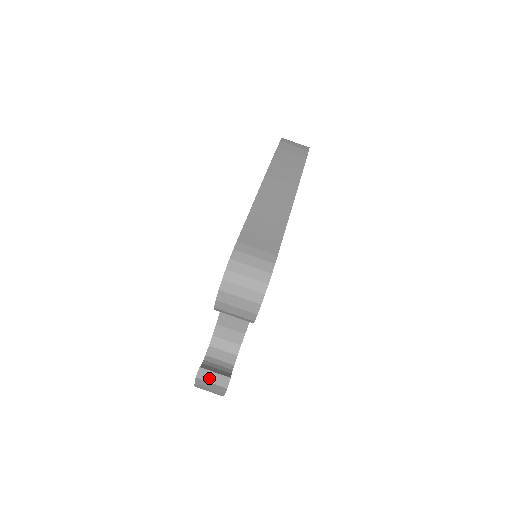
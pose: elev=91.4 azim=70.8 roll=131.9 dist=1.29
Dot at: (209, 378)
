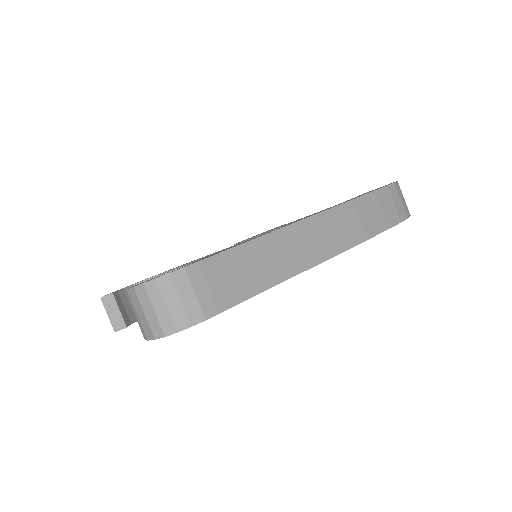
Dot at: (110, 309)
